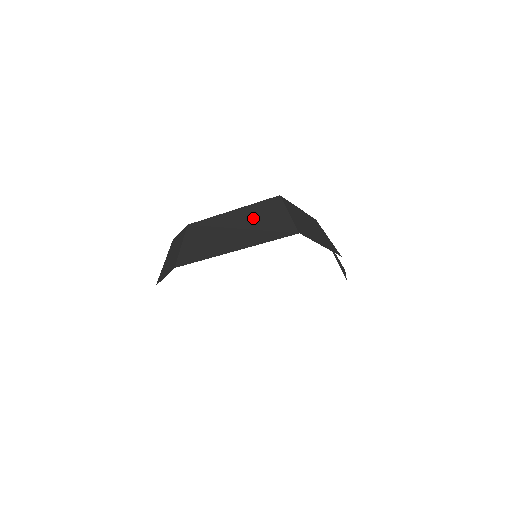
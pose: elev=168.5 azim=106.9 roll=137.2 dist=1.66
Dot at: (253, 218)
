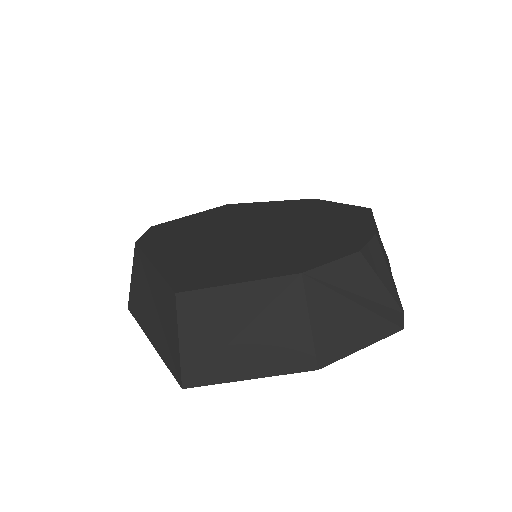
Dot at: (161, 304)
